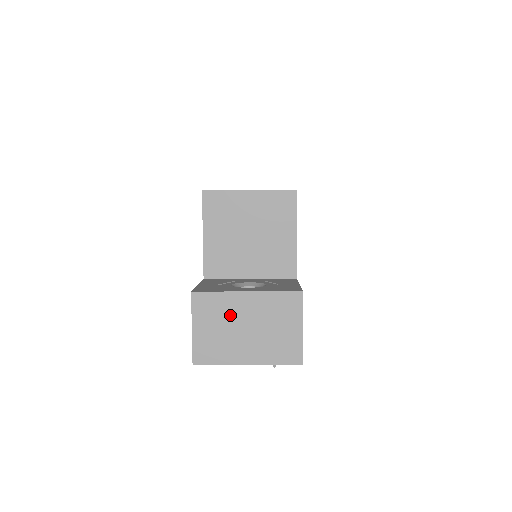
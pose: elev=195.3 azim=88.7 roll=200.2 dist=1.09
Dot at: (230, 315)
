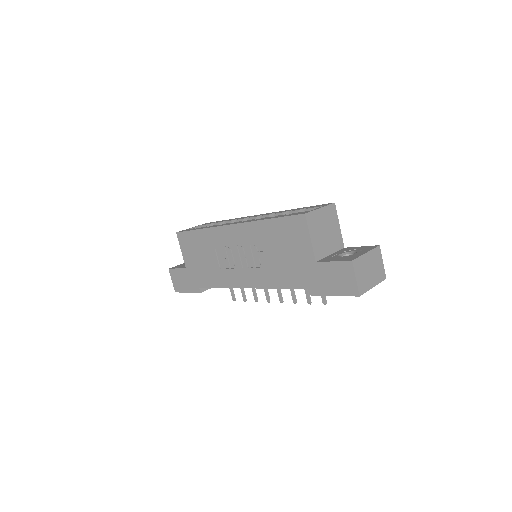
Dot at: (365, 266)
